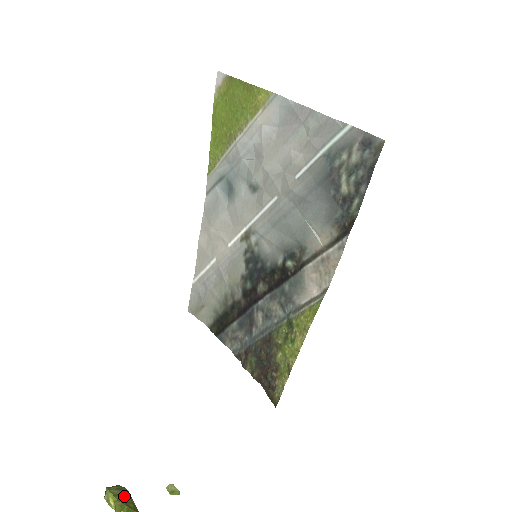
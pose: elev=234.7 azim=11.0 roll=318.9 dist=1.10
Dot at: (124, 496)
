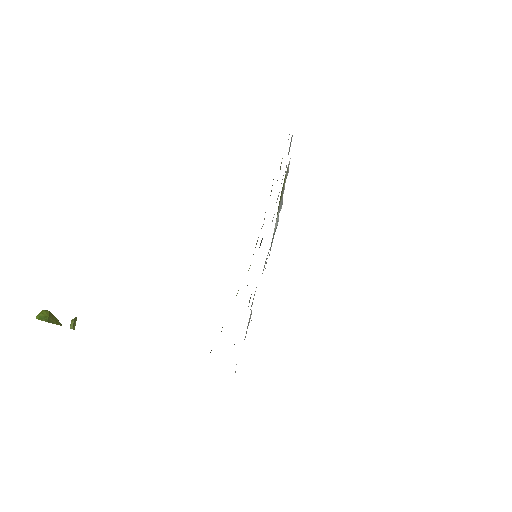
Dot at: (56, 320)
